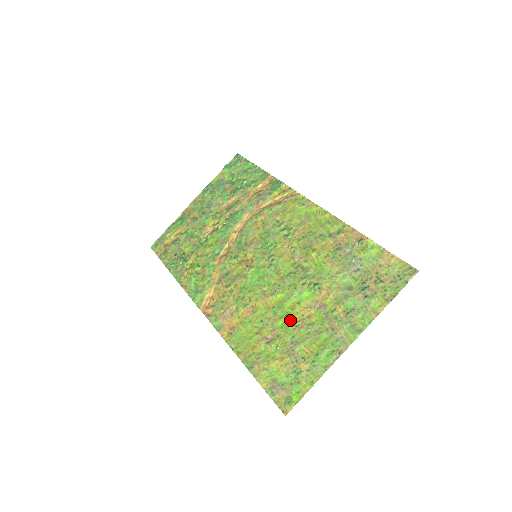
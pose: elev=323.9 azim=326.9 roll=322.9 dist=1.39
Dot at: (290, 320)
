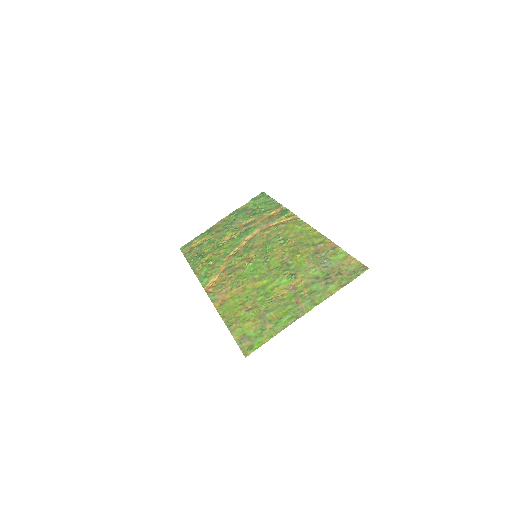
Dot at: (268, 297)
